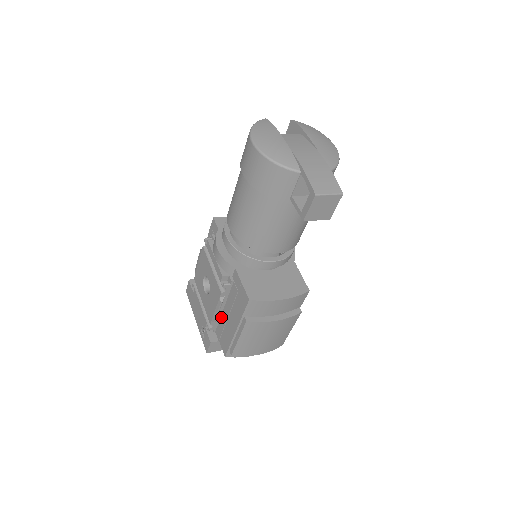
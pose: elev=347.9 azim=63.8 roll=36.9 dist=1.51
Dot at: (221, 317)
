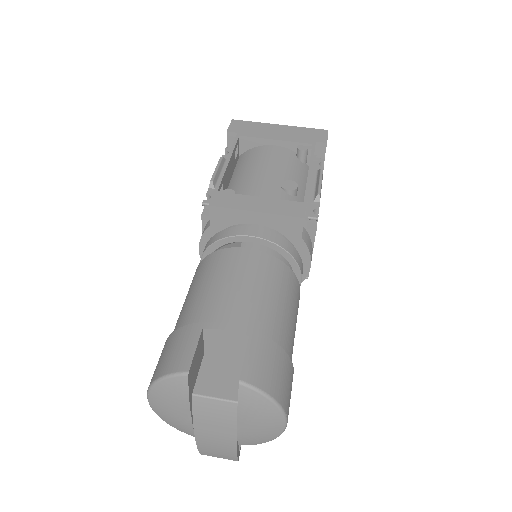
Dot at: occluded
